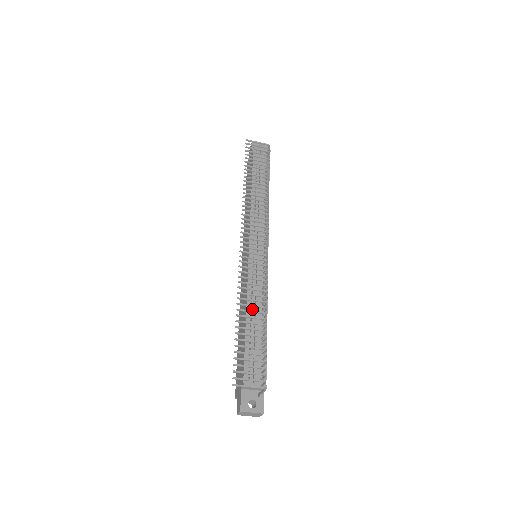
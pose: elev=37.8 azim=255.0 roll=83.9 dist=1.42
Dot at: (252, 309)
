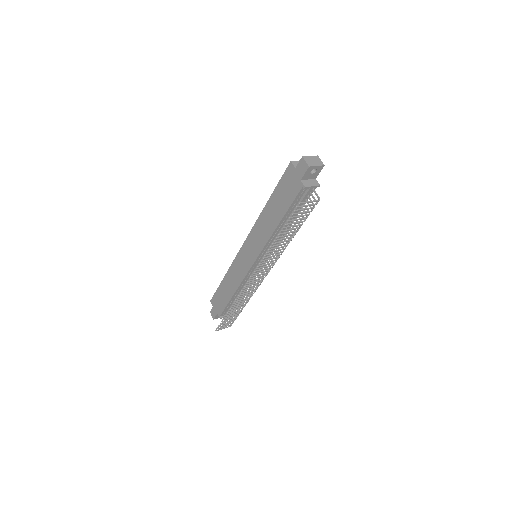
Dot at: (239, 291)
